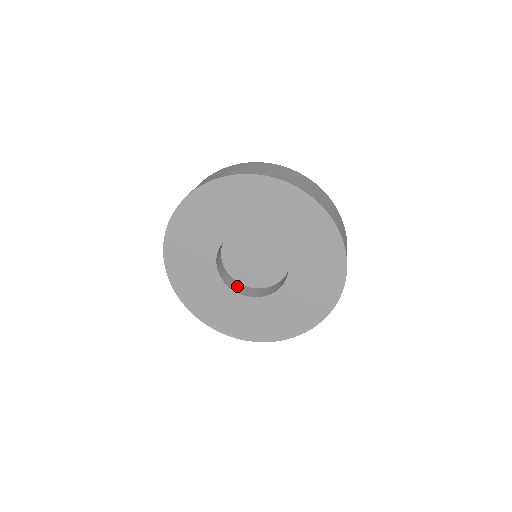
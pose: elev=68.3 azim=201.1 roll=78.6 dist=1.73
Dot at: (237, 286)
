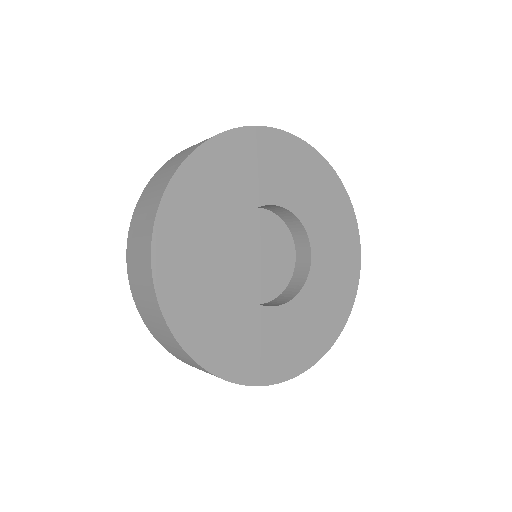
Dot at: occluded
